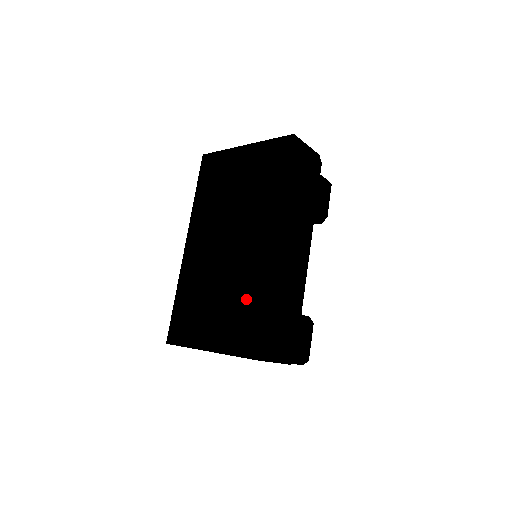
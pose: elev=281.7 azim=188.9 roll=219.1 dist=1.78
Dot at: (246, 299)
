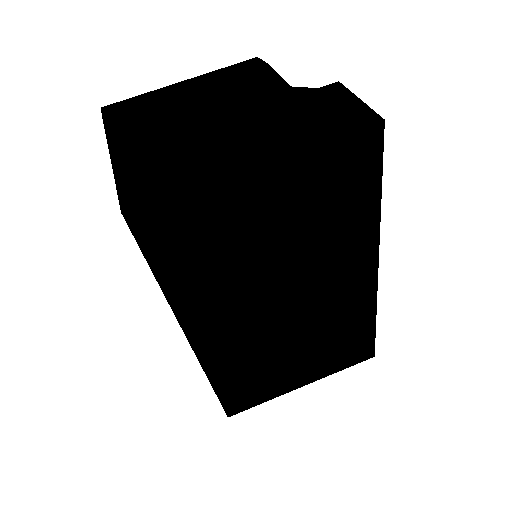
Dot at: (343, 334)
